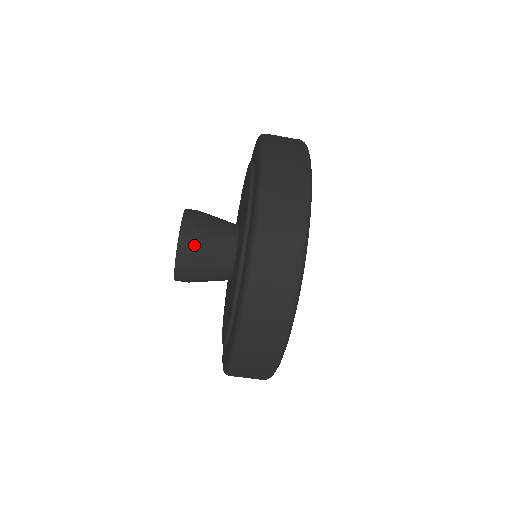
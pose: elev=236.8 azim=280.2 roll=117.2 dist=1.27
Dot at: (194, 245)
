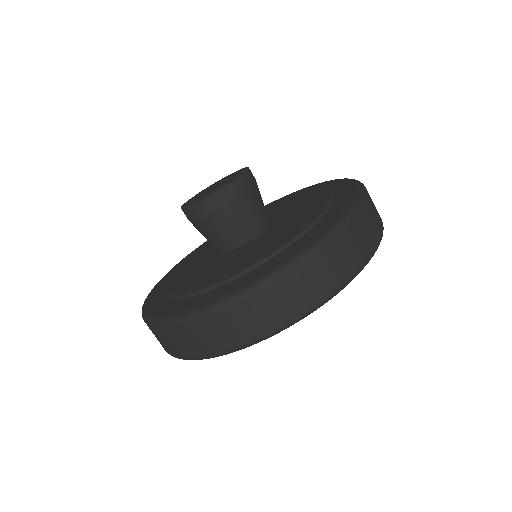
Dot at: (214, 213)
